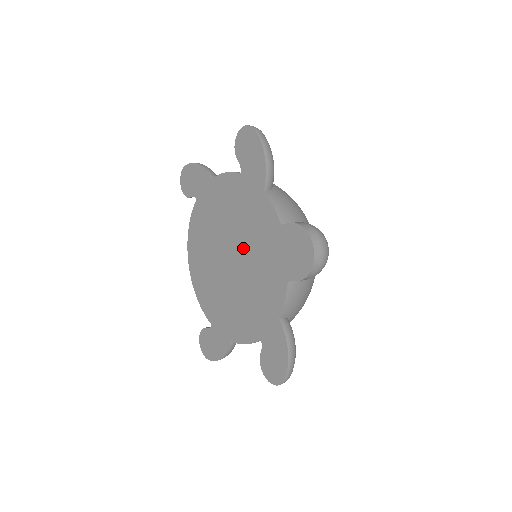
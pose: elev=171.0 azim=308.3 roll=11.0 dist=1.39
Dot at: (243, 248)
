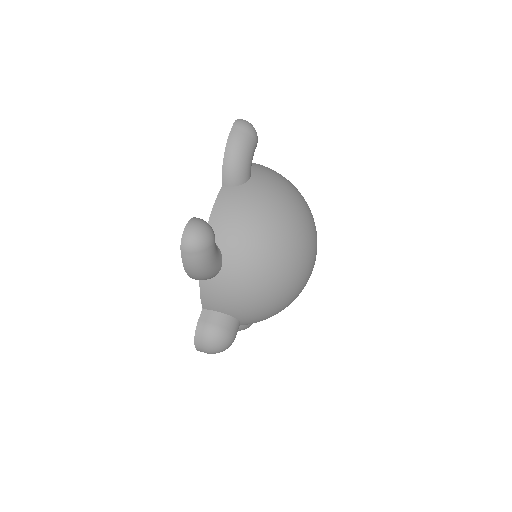
Dot at: occluded
